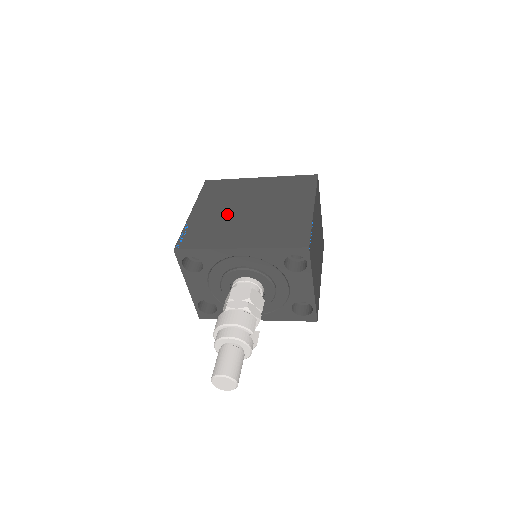
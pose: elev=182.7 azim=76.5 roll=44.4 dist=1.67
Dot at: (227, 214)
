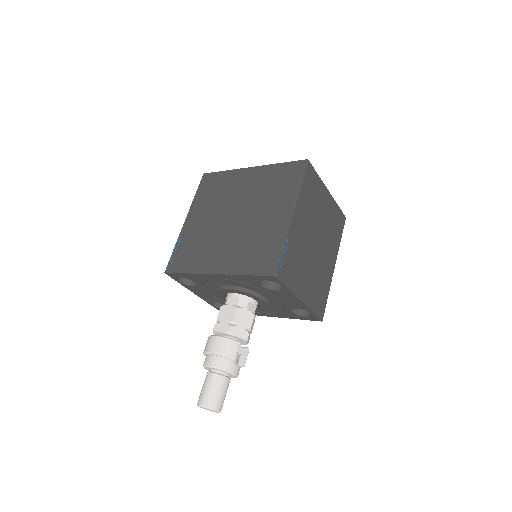
Dot at: (213, 225)
